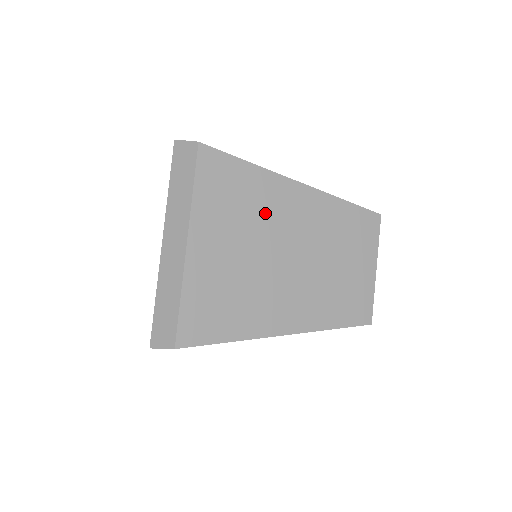
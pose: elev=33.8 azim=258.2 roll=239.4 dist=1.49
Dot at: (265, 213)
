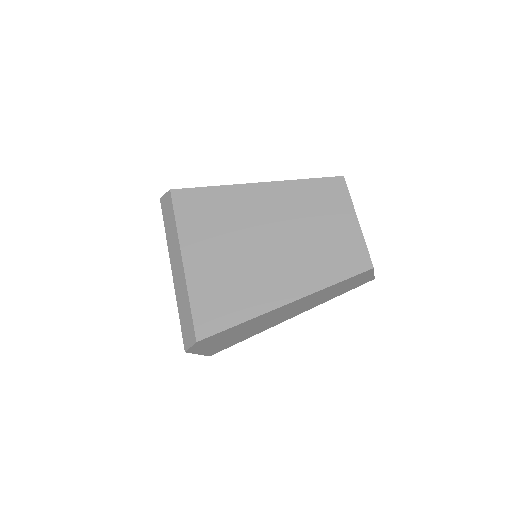
Dot at: (237, 216)
